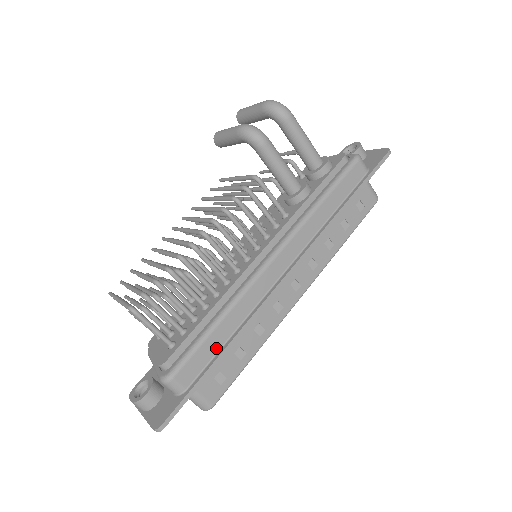
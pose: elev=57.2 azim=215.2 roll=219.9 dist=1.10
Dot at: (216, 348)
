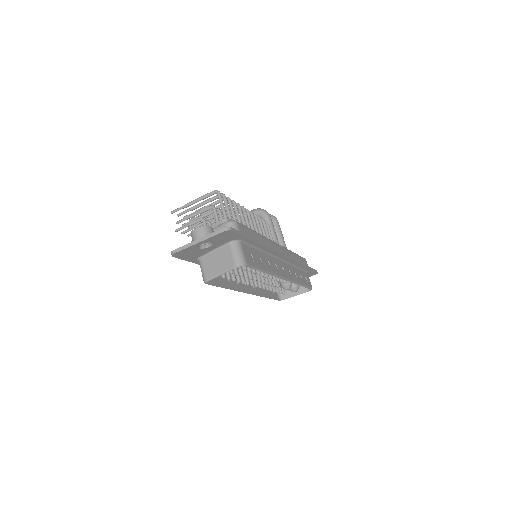
Dot at: occluded
